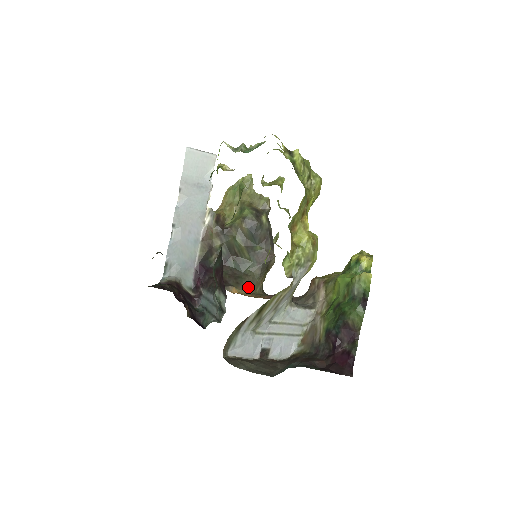
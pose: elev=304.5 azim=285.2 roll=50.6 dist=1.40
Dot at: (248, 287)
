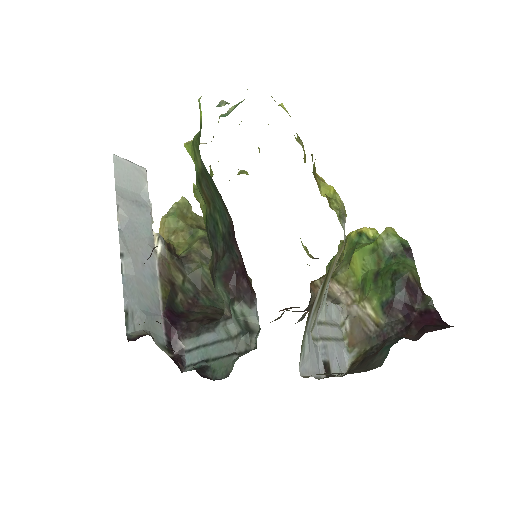
Dot at: occluded
